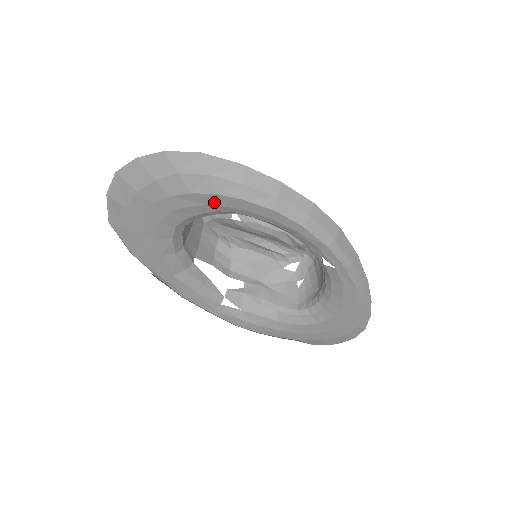
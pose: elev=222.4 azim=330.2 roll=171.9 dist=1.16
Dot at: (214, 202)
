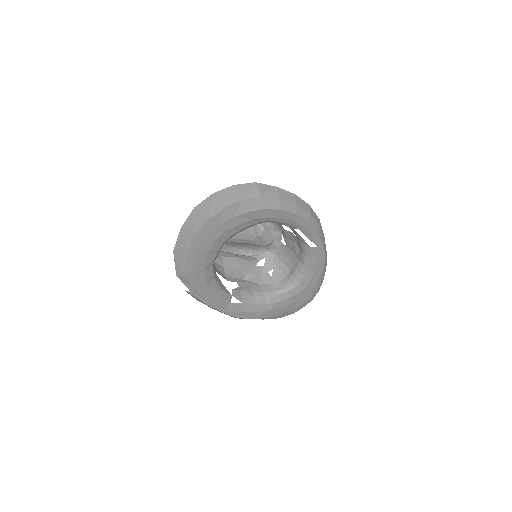
Dot at: (260, 216)
